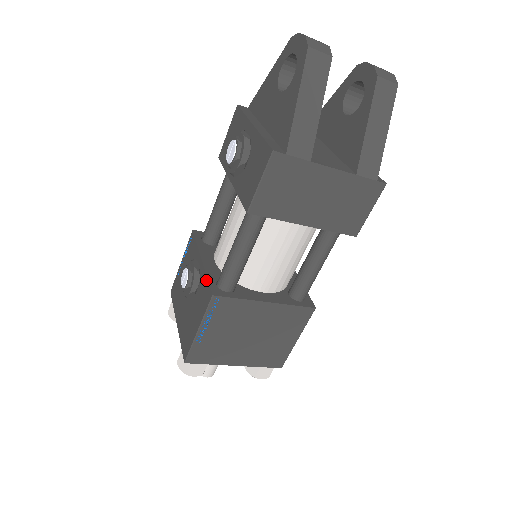
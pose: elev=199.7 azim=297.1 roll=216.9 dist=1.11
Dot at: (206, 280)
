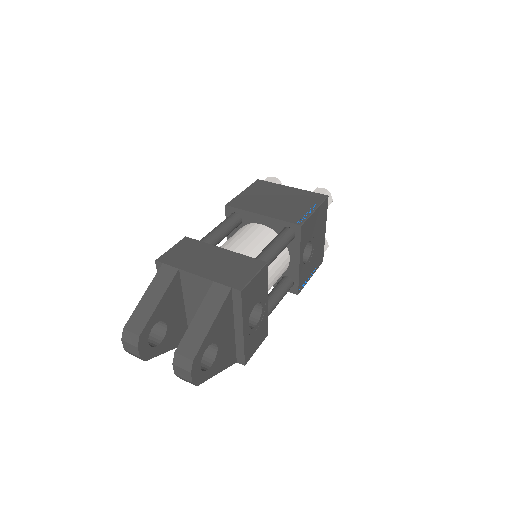
Dot at: occluded
